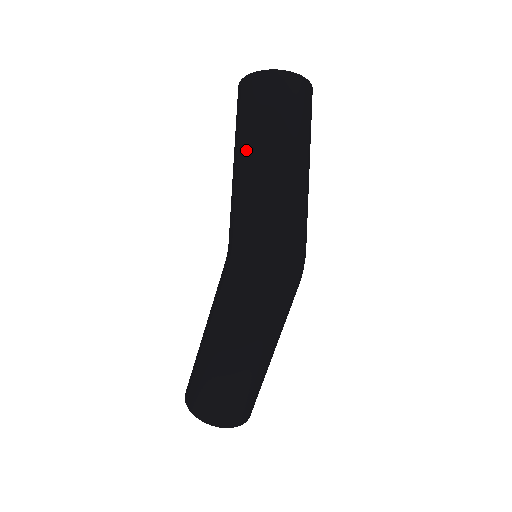
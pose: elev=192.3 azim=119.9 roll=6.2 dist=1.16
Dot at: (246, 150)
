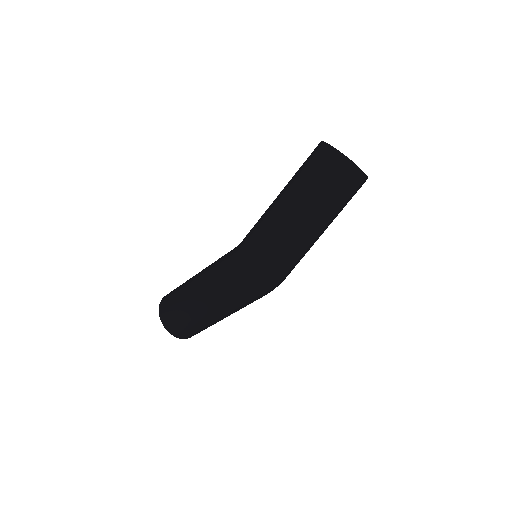
Dot at: (291, 196)
